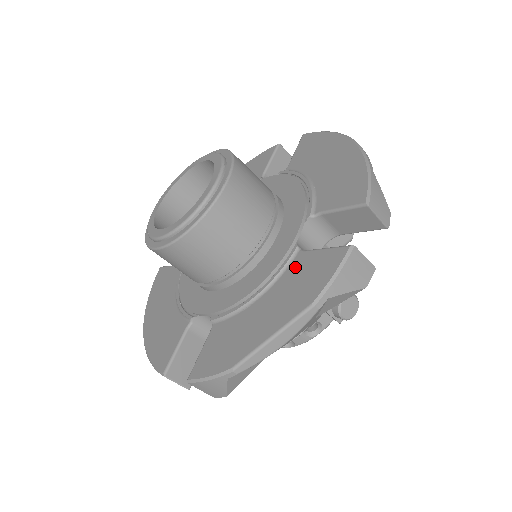
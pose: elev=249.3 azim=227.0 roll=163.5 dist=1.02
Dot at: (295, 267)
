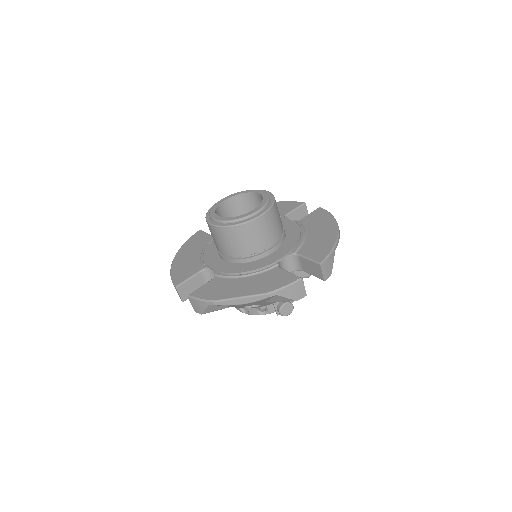
Dot at: (271, 273)
